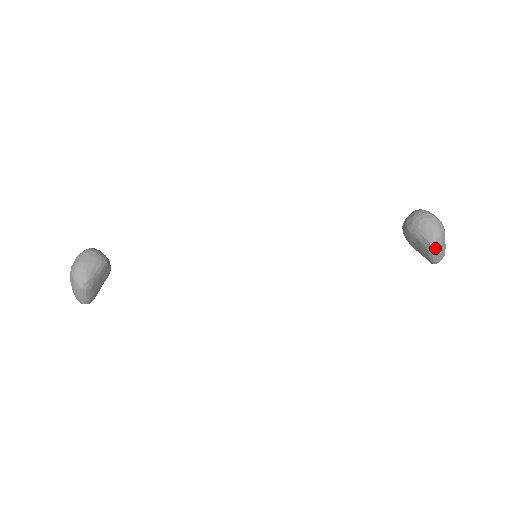
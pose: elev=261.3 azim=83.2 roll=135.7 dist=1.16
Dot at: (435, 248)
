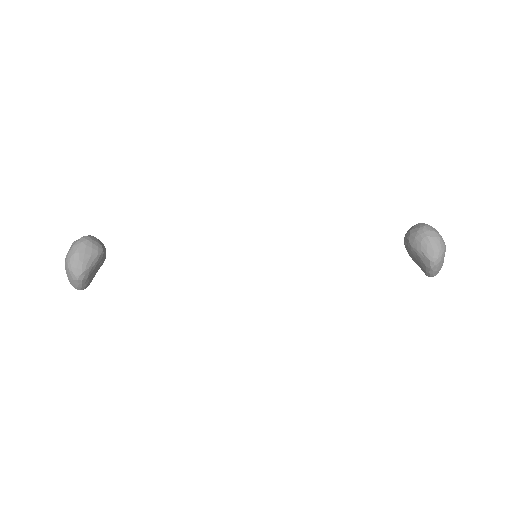
Dot at: (434, 266)
